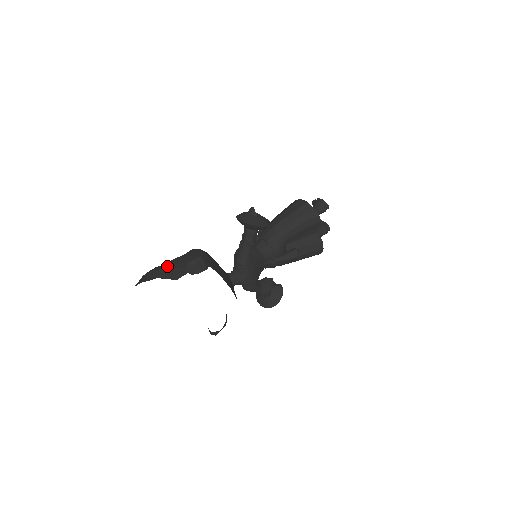
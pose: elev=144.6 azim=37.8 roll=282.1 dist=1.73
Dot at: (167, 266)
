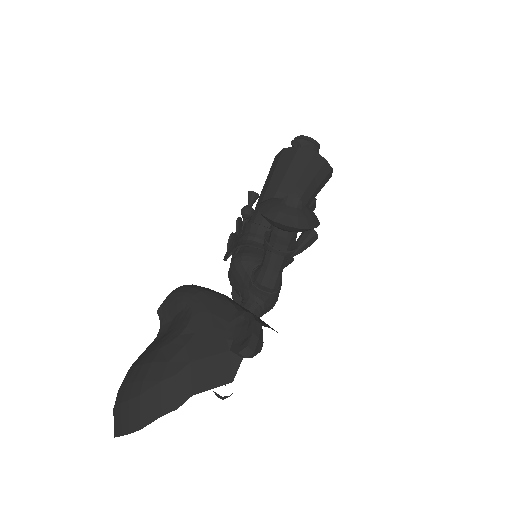
Dot at: (192, 360)
